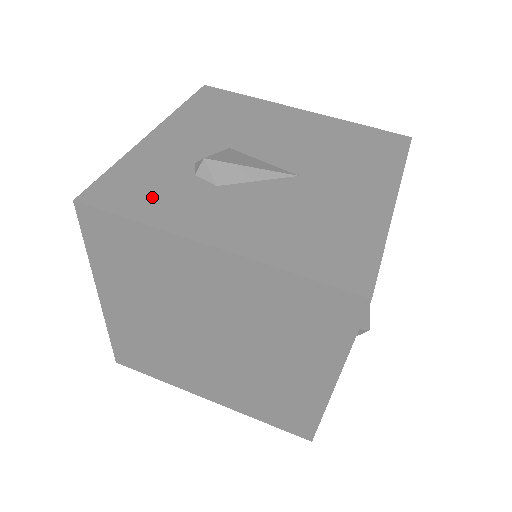
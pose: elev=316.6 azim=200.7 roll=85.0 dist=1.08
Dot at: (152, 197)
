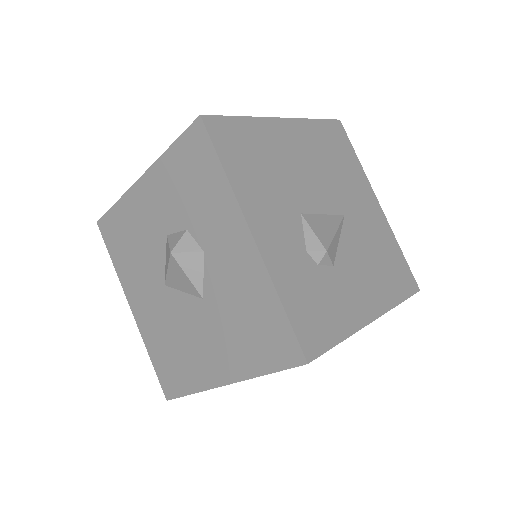
Dot at: (327, 312)
